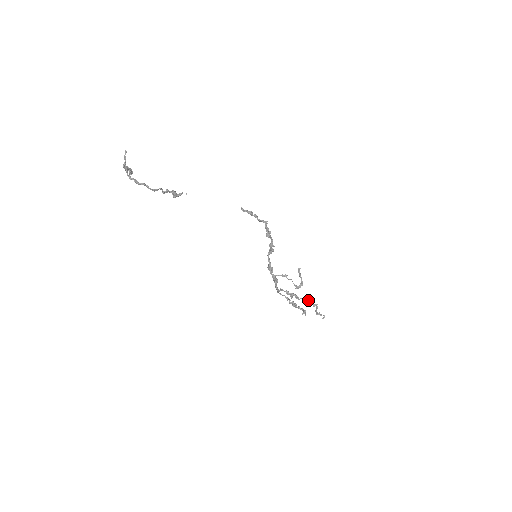
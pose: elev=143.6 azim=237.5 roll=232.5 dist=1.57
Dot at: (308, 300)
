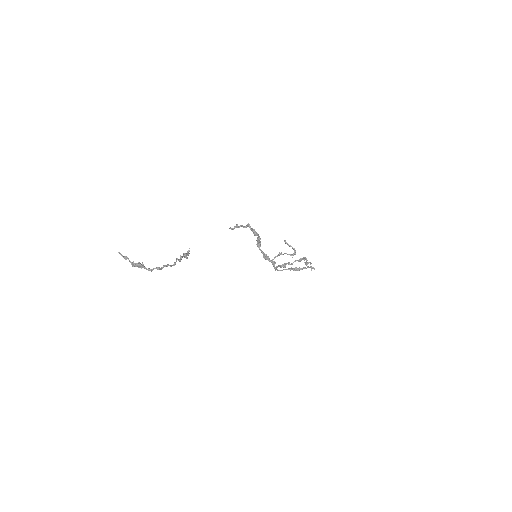
Dot at: (300, 259)
